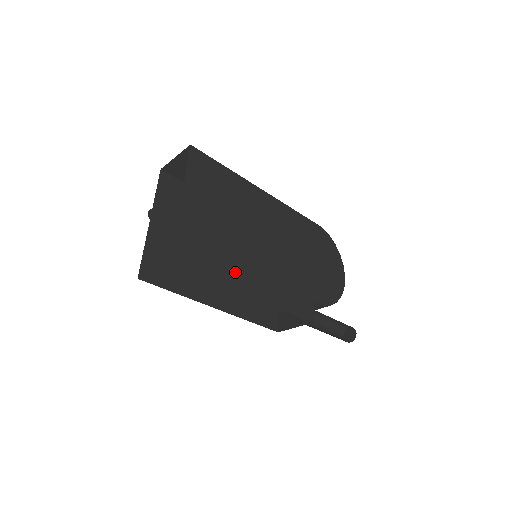
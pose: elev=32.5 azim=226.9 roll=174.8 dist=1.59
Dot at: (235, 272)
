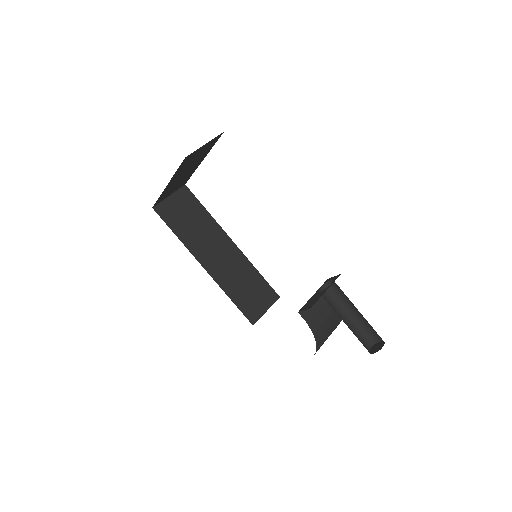
Dot at: occluded
